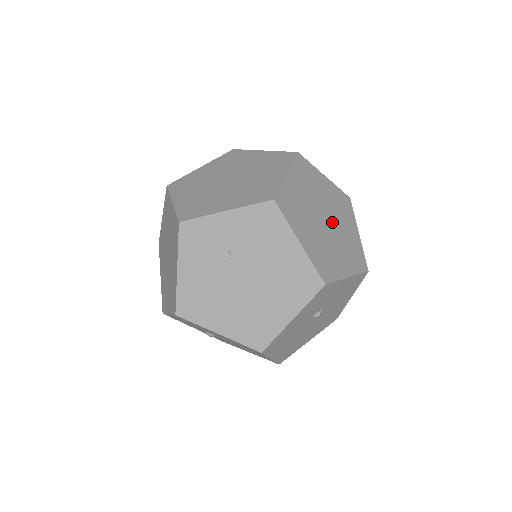
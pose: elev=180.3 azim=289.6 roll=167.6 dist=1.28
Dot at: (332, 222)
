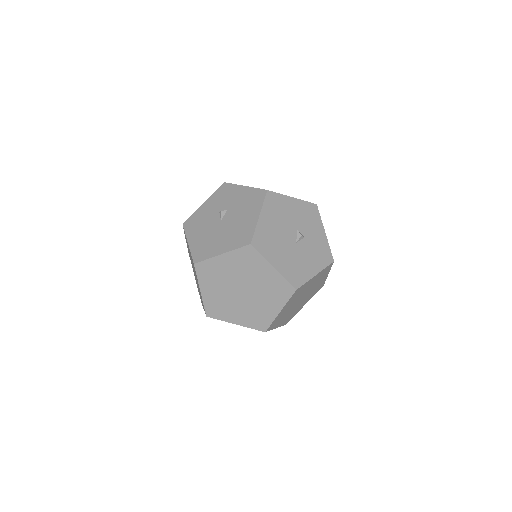
Dot at: (307, 294)
